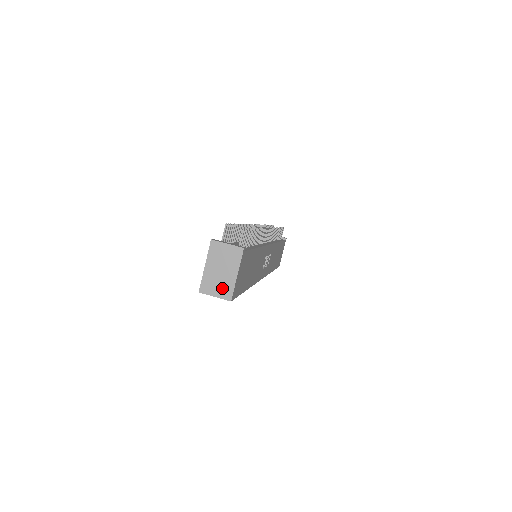
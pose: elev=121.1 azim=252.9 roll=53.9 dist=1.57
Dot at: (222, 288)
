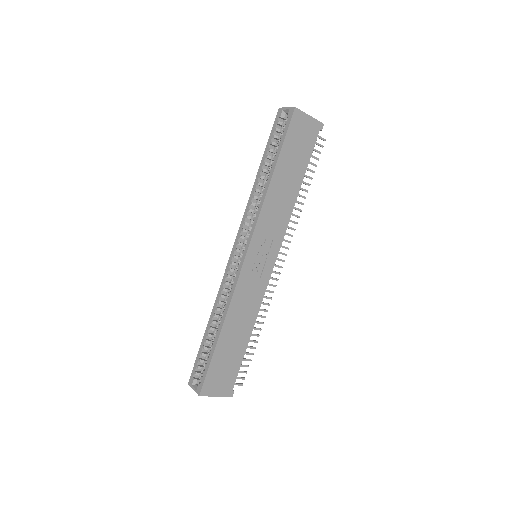
Dot at: occluded
